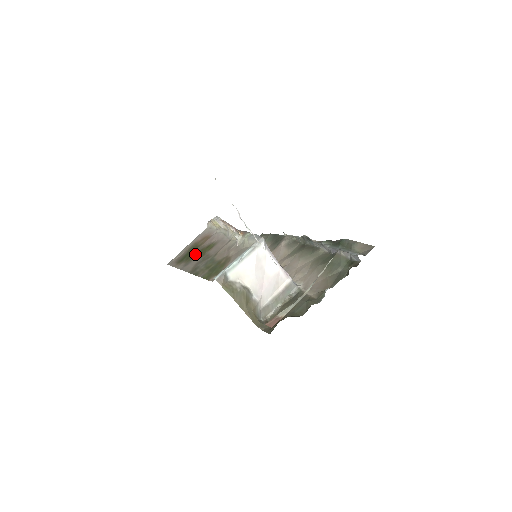
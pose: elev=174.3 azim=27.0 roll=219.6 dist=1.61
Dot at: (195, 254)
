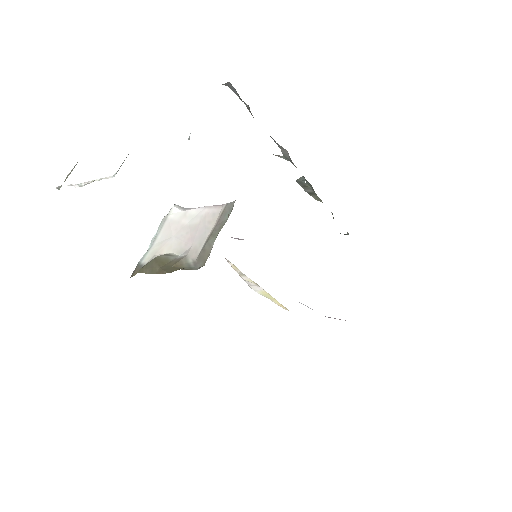
Dot at: occluded
